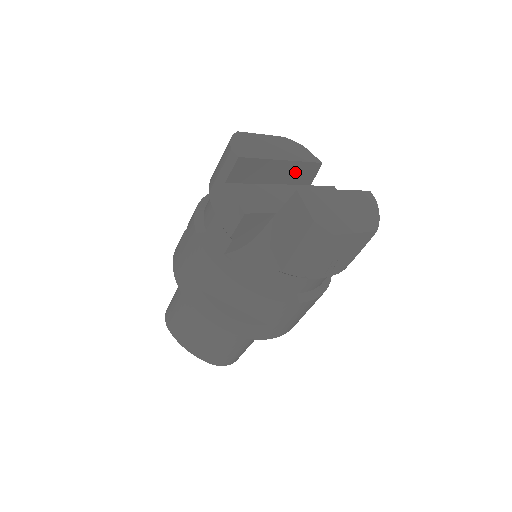
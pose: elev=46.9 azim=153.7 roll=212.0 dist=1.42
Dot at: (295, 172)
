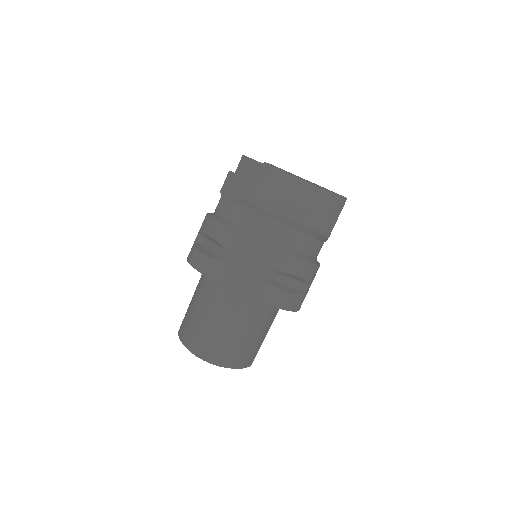
Dot at: occluded
